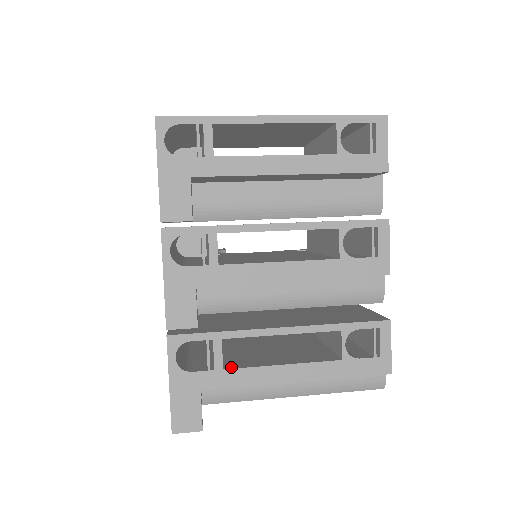
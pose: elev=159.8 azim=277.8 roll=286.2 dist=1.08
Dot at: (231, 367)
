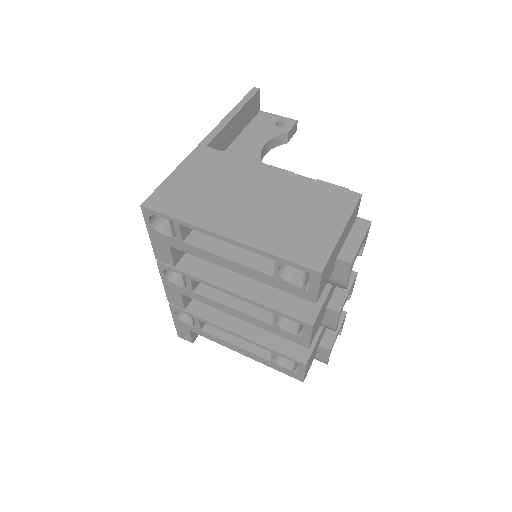
Dot at: (207, 330)
